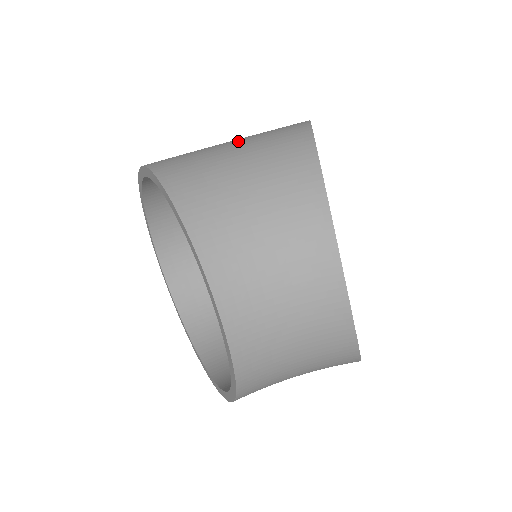
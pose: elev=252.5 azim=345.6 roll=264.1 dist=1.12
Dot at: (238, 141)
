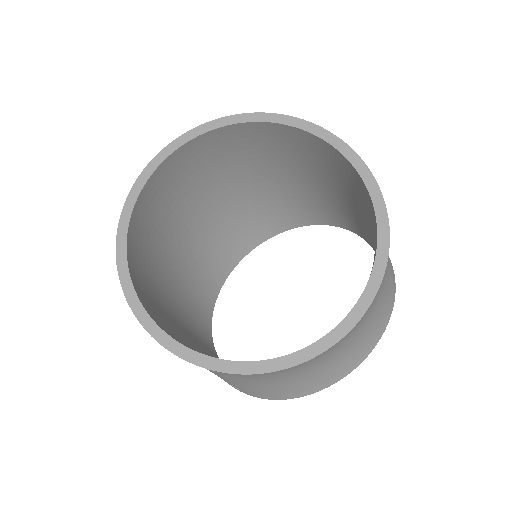
Dot at: occluded
